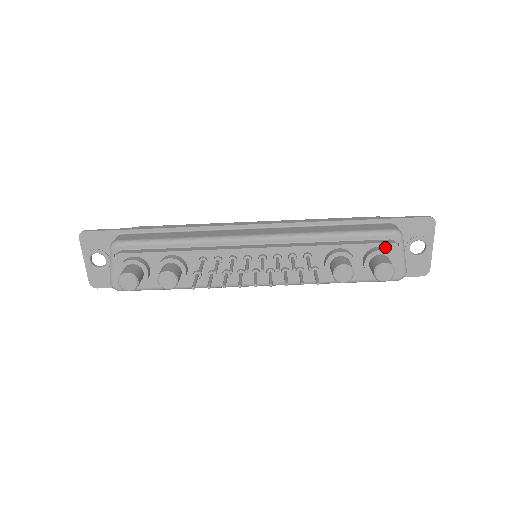
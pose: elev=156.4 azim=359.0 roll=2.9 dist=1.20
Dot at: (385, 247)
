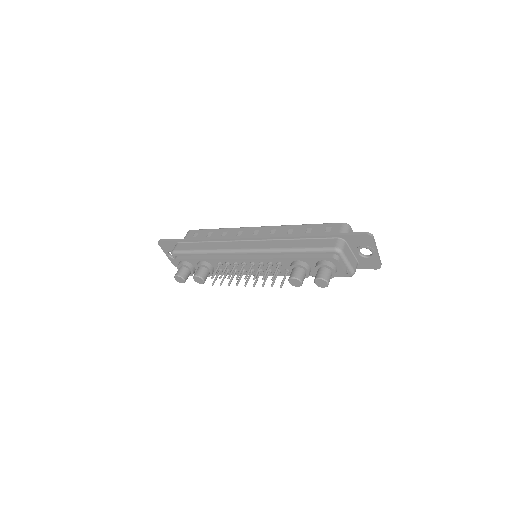
Dot at: (328, 260)
